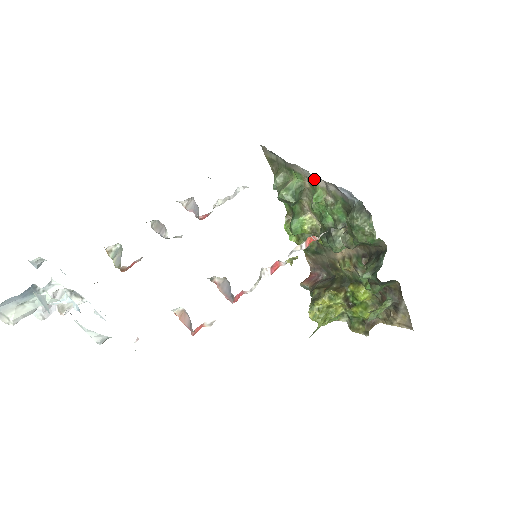
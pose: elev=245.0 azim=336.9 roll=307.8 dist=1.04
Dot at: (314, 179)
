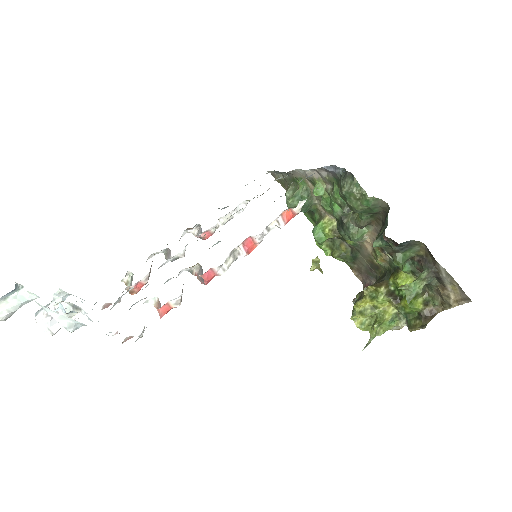
Dot at: (309, 174)
